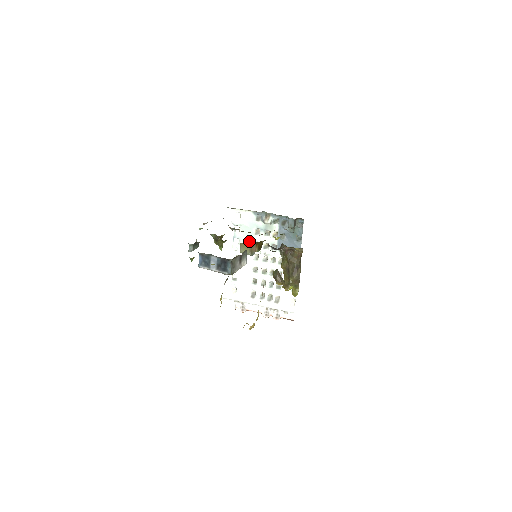
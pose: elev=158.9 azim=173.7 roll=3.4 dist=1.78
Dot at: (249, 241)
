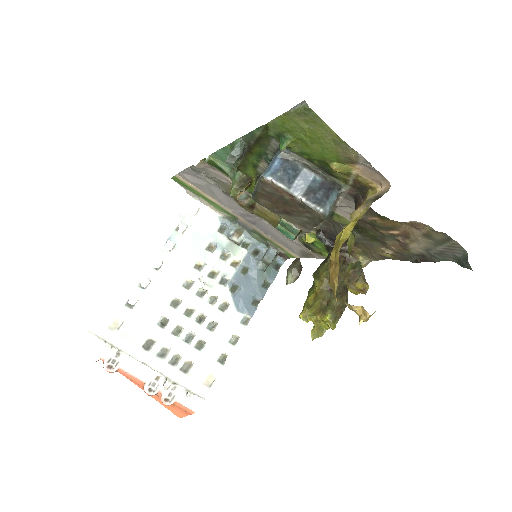
Dot at: (191, 255)
